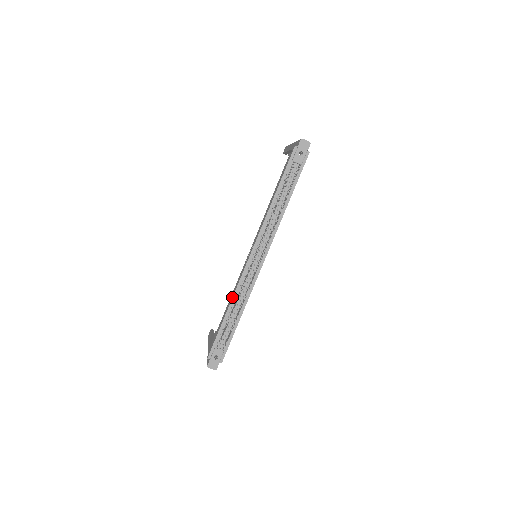
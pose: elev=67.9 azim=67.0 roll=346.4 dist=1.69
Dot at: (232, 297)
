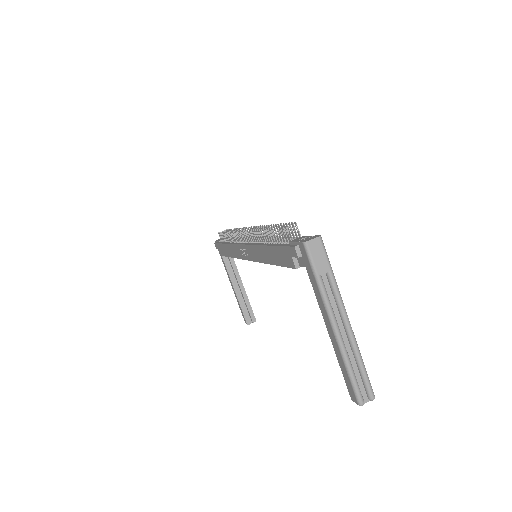
Dot at: (257, 246)
